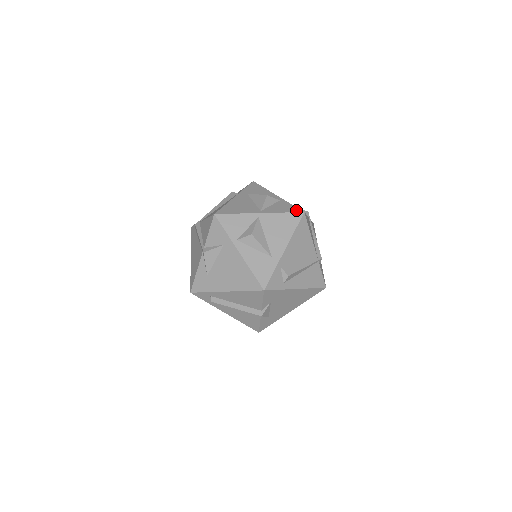
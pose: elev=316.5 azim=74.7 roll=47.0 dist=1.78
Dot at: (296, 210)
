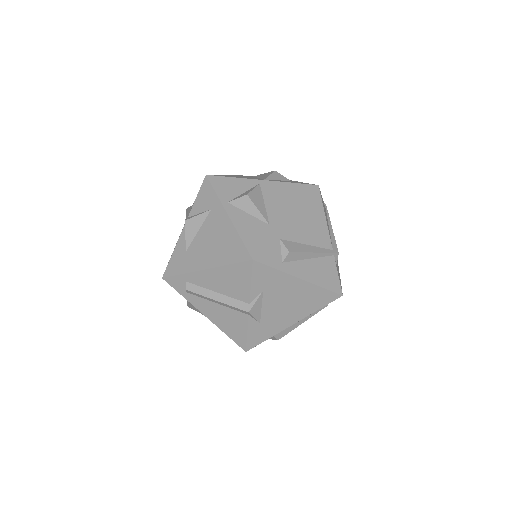
Dot at: occluded
